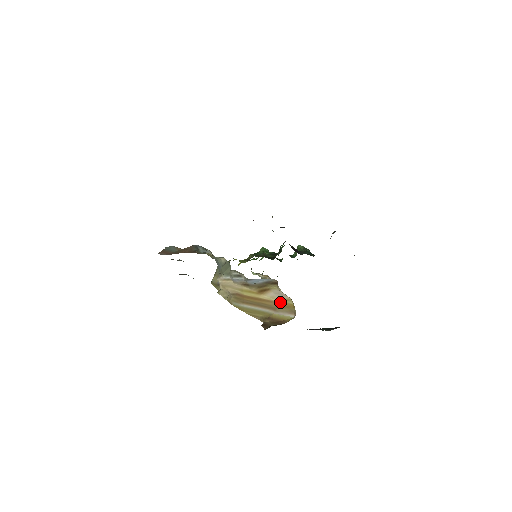
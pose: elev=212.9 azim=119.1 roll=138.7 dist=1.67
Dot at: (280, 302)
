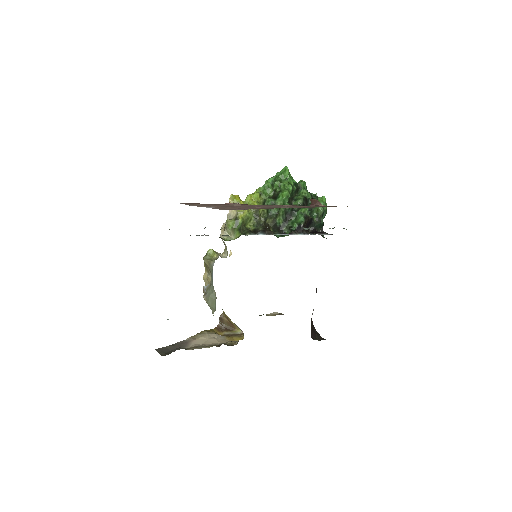
Dot at: occluded
